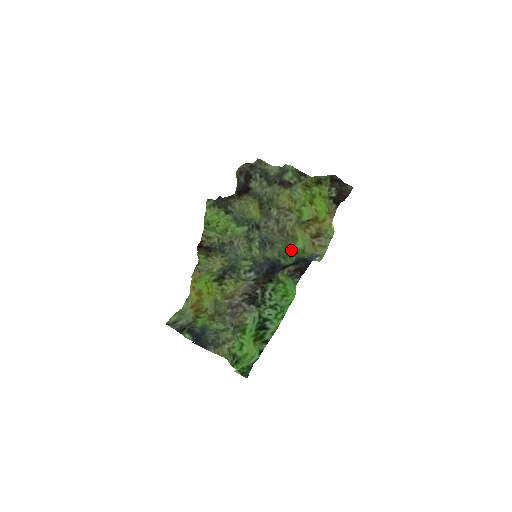
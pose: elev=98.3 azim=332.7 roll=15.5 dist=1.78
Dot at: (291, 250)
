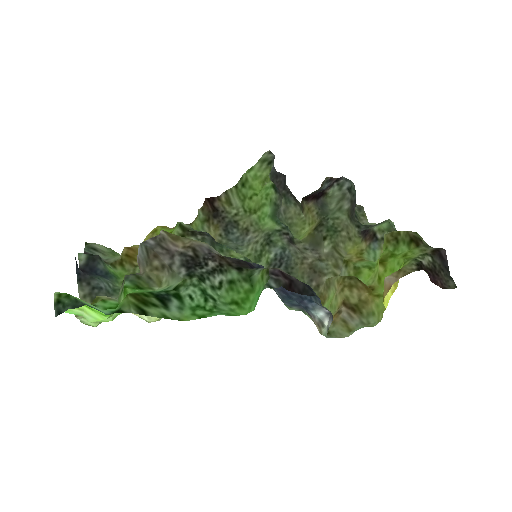
Dot at: occluded
